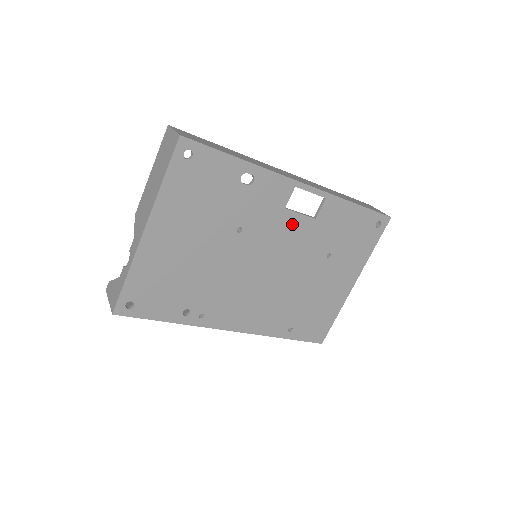
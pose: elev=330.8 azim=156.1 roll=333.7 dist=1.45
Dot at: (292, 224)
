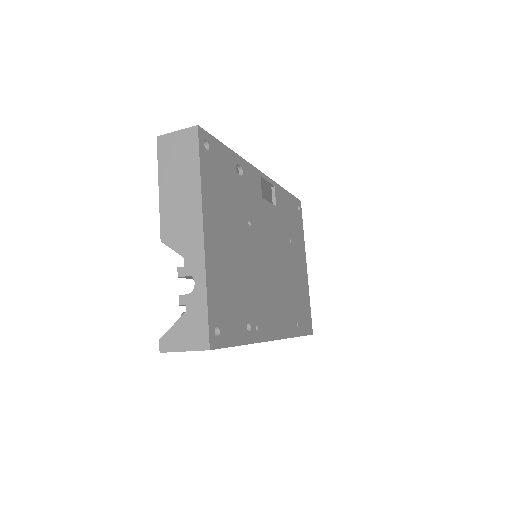
Dot at: (269, 213)
